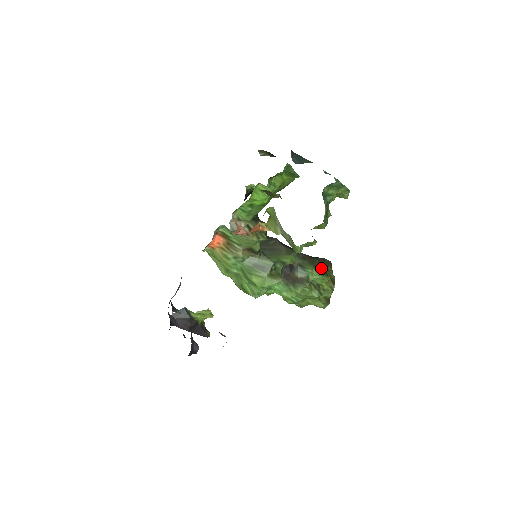
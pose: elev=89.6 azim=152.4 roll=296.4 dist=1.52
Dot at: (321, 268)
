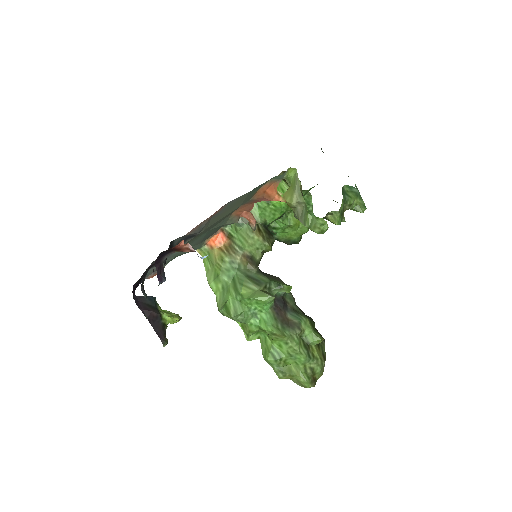
Dot at: occluded
